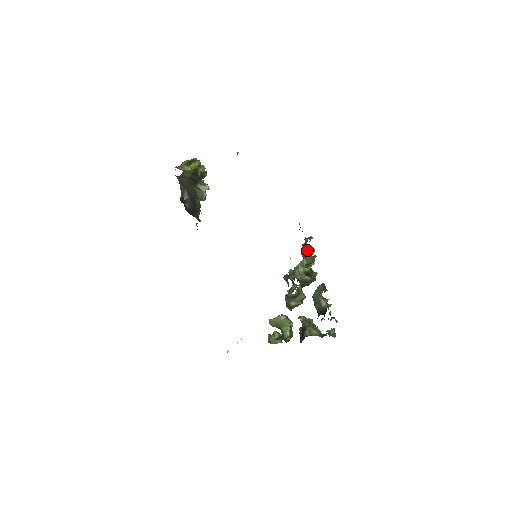
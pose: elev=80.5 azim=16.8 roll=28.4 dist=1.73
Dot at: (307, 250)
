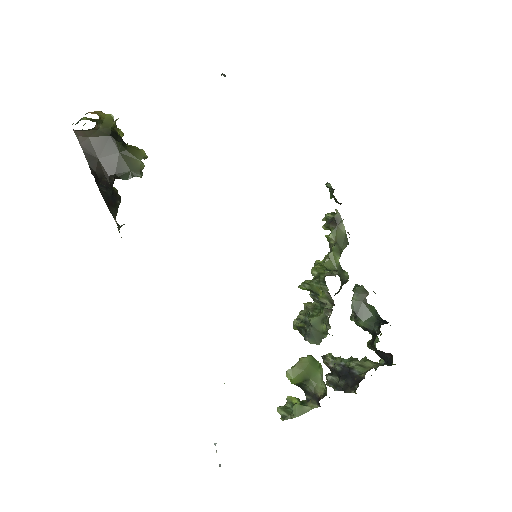
Dot at: (340, 228)
